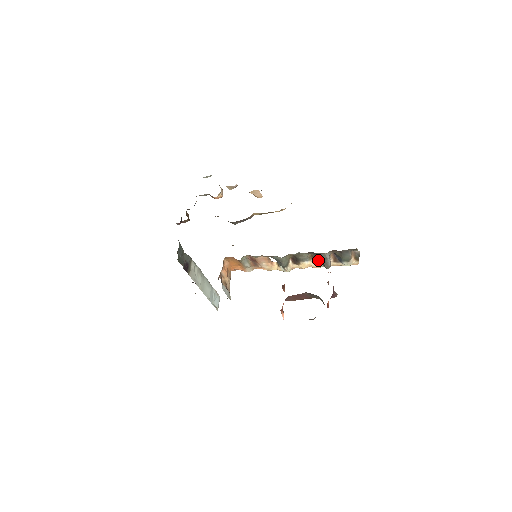
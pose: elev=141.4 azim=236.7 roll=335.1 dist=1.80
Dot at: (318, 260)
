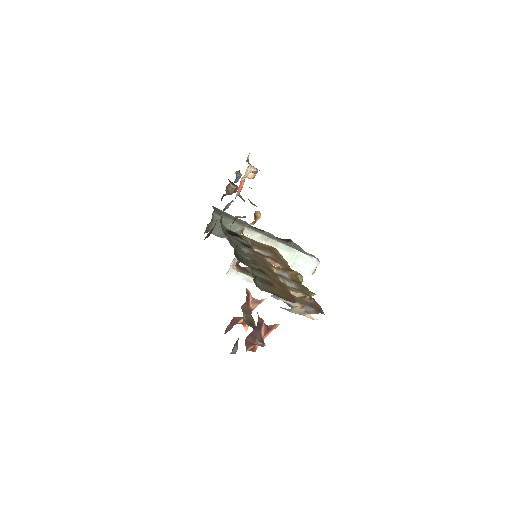
Dot at: occluded
